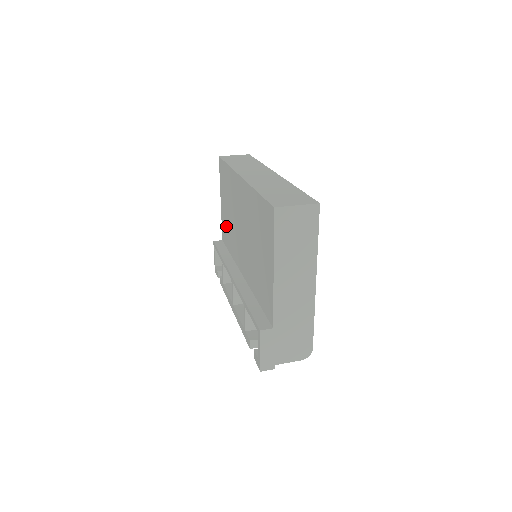
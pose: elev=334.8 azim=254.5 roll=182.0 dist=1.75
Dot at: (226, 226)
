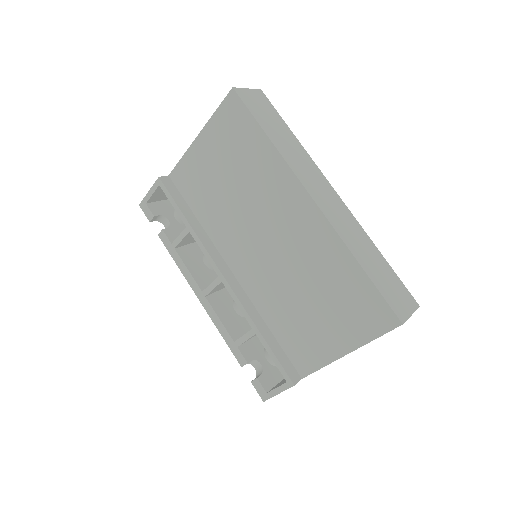
Dot at: (202, 181)
